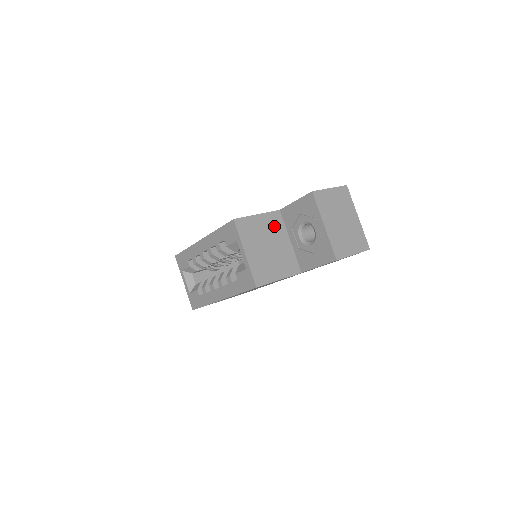
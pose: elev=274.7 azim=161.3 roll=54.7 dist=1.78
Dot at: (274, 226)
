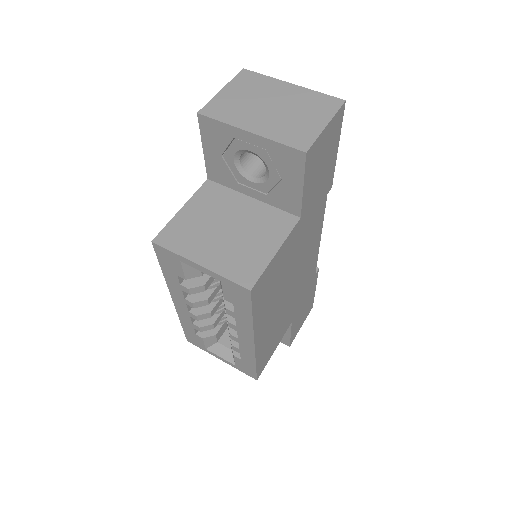
Dot at: (215, 202)
